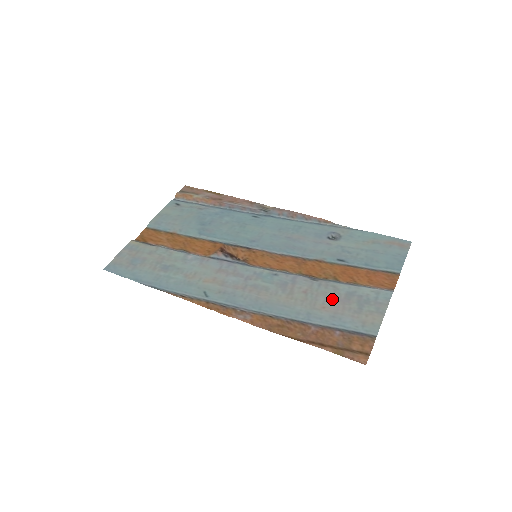
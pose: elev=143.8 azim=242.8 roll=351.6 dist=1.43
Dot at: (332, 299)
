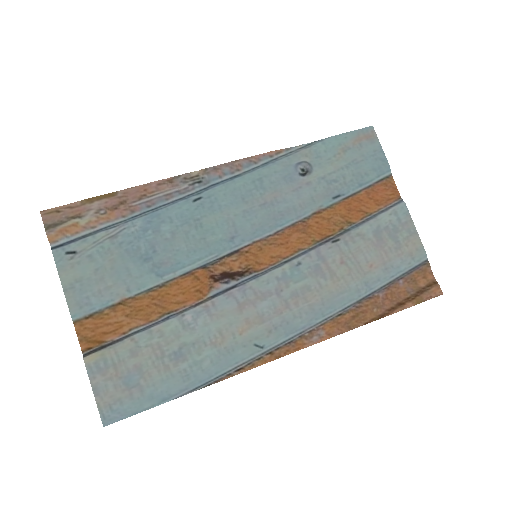
Dot at: (370, 251)
